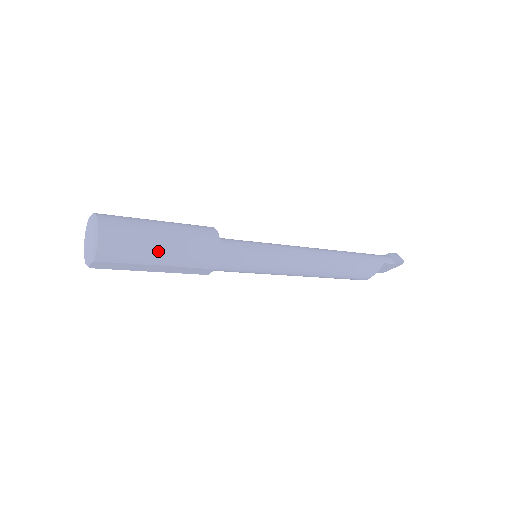
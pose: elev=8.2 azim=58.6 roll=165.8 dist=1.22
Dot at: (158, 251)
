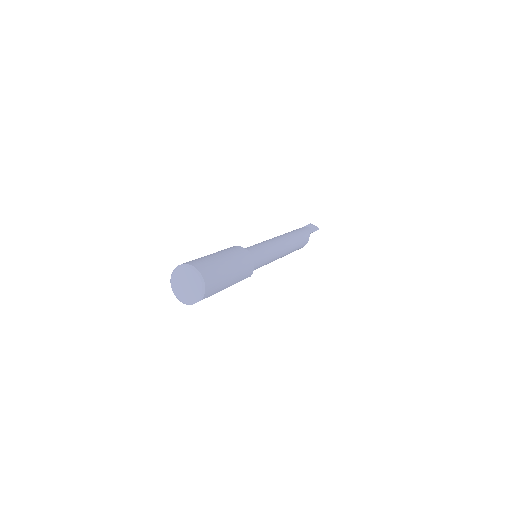
Dot at: (230, 278)
